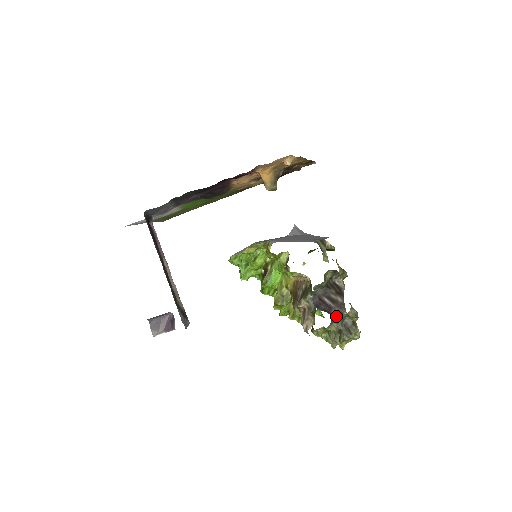
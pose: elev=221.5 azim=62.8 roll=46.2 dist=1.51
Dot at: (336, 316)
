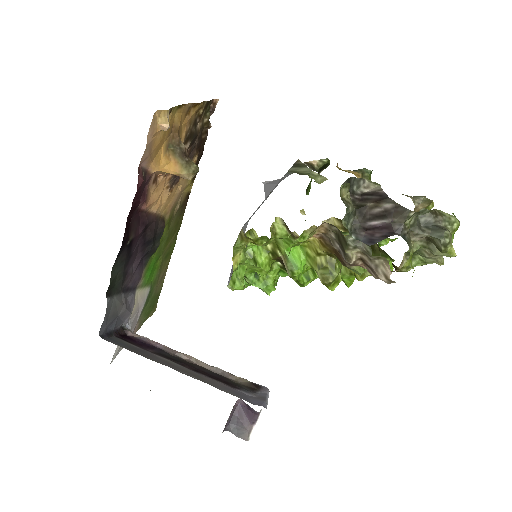
Dot at: (405, 229)
